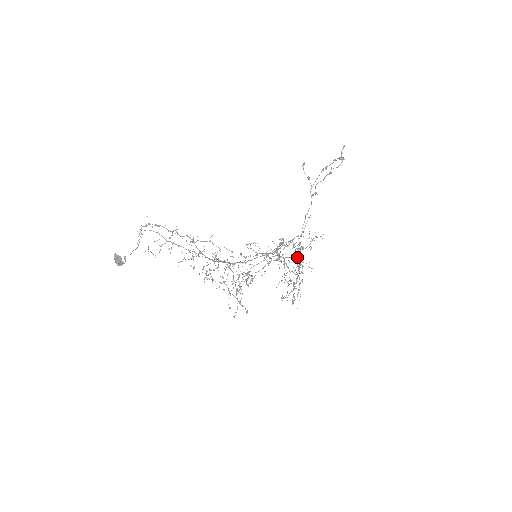
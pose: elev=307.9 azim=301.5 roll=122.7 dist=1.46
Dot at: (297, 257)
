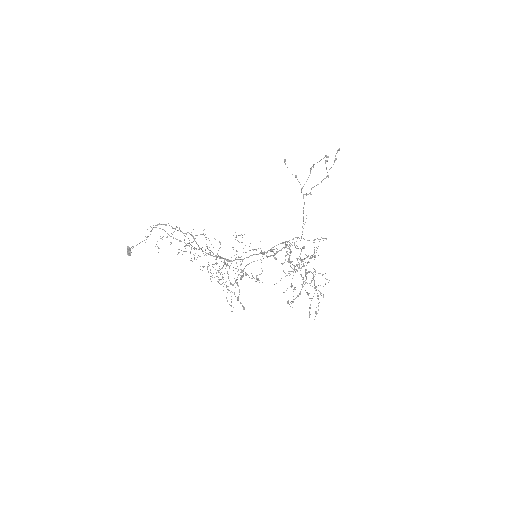
Dot at: (301, 260)
